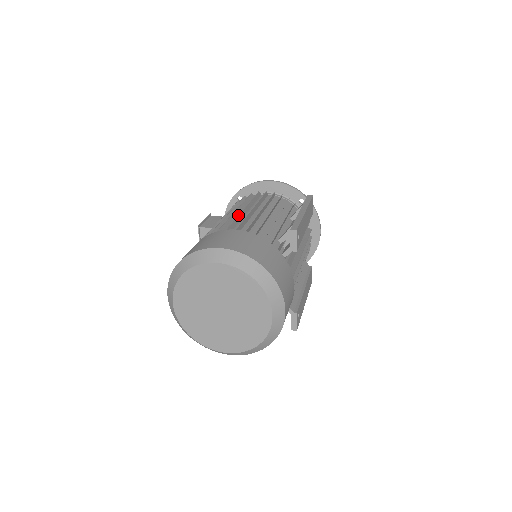
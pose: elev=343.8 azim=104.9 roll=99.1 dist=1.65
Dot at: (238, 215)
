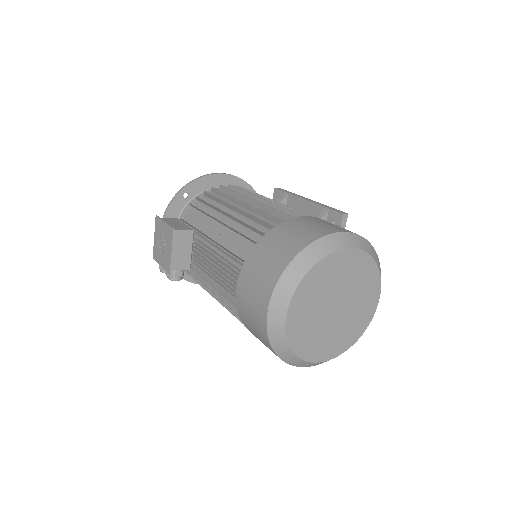
Dot at: (267, 205)
